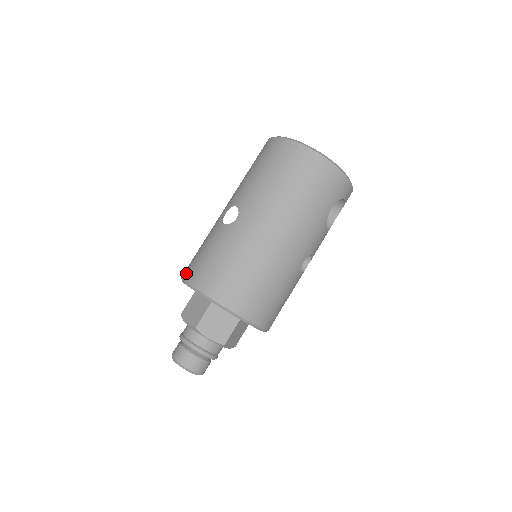
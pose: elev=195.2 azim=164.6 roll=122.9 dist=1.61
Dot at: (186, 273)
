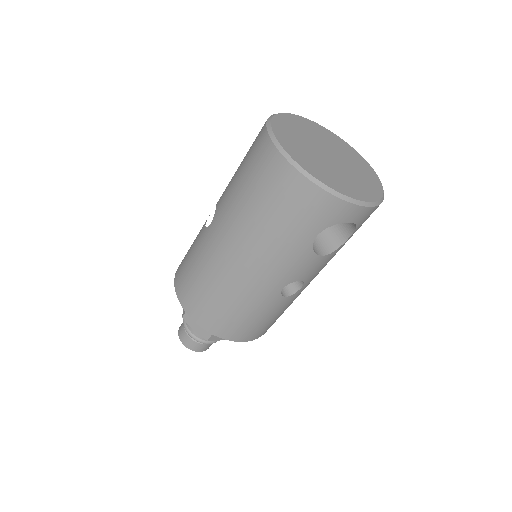
Dot at: occluded
